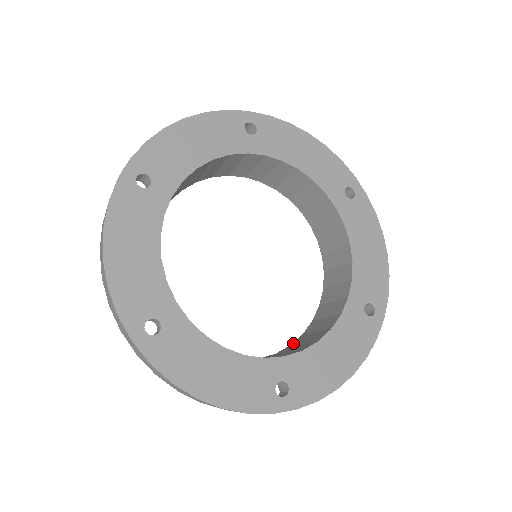
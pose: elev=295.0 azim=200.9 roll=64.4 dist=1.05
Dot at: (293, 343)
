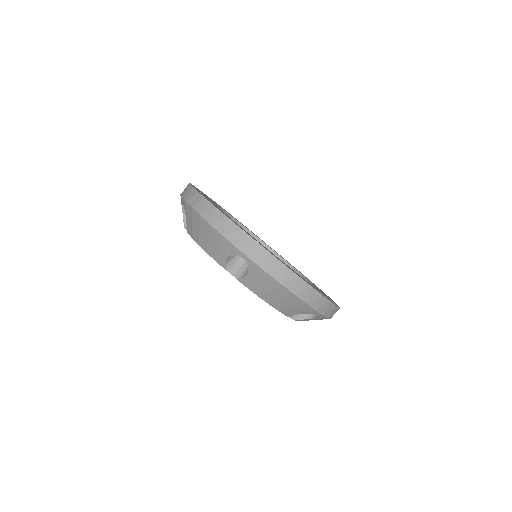
Dot at: occluded
